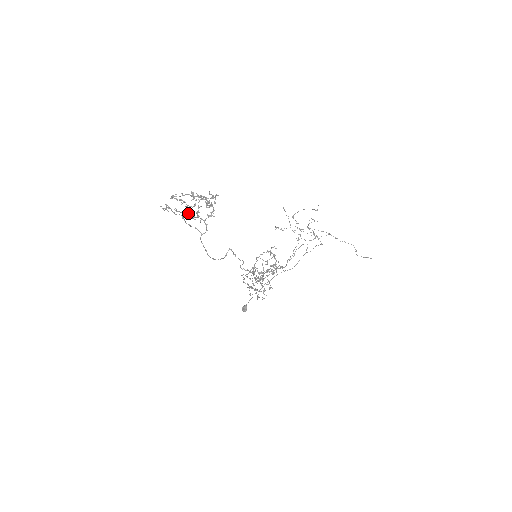
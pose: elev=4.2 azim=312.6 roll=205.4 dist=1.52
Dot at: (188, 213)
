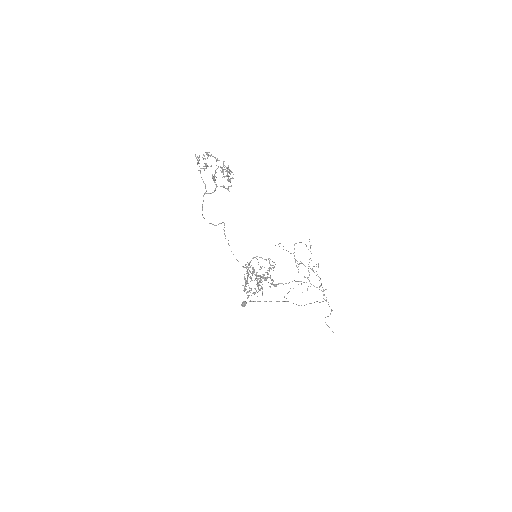
Dot at: (212, 174)
